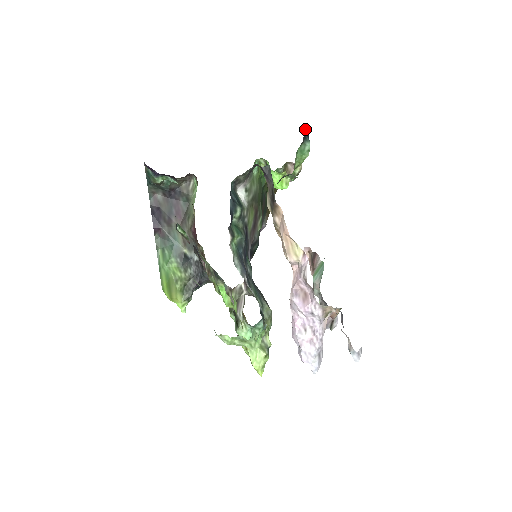
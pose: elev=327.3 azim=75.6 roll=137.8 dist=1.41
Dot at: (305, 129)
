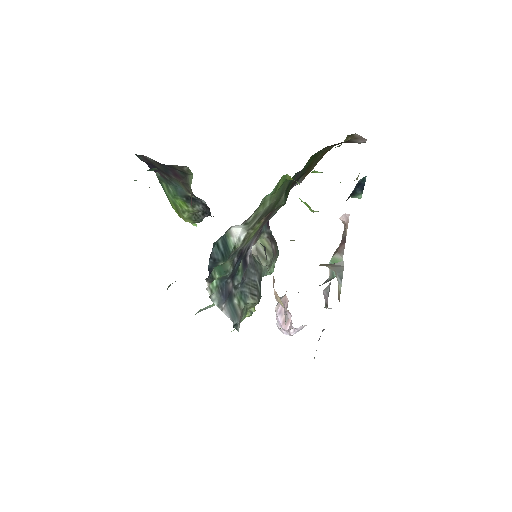
Dot at: (361, 179)
